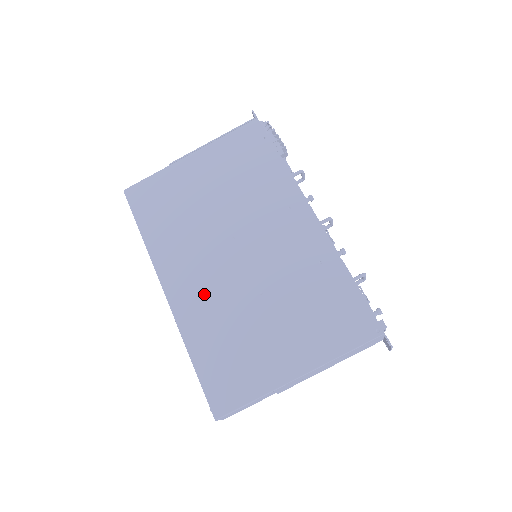
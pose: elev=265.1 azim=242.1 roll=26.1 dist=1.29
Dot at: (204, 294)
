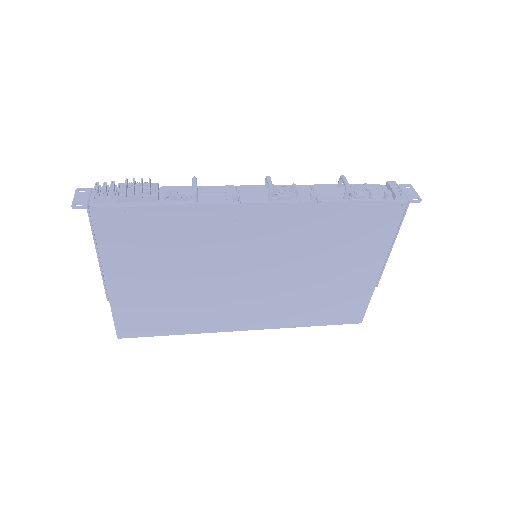
Dot at: (267, 308)
